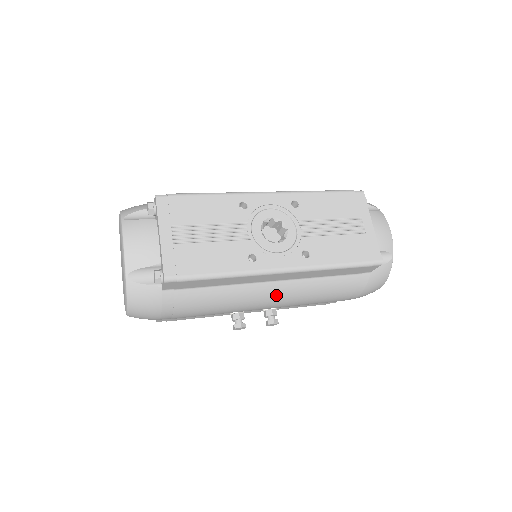
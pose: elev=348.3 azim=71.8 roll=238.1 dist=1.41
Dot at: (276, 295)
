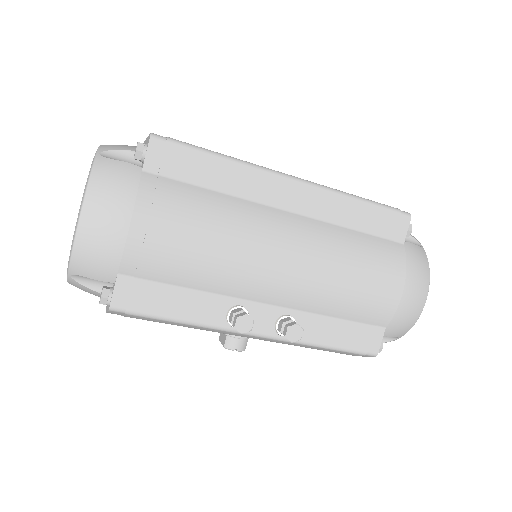
Dot at: (292, 234)
